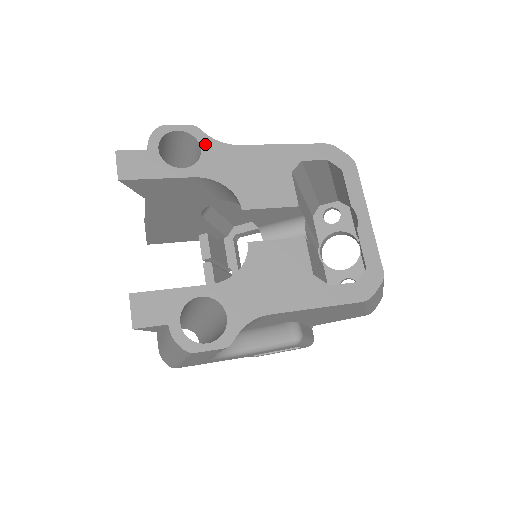
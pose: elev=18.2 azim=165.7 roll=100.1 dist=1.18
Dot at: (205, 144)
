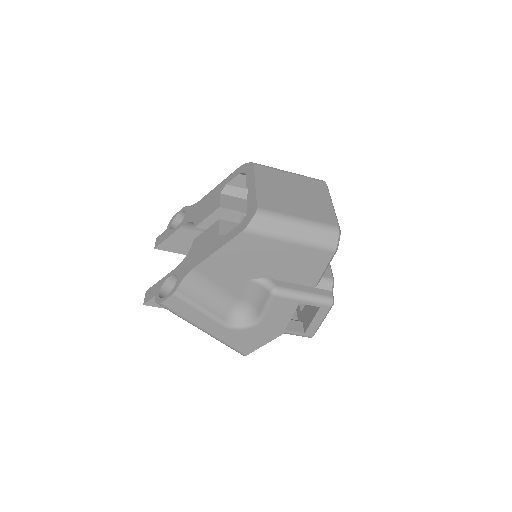
Dot at: (187, 210)
